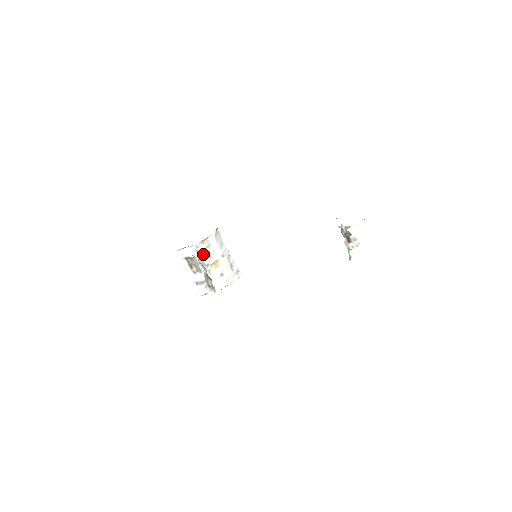
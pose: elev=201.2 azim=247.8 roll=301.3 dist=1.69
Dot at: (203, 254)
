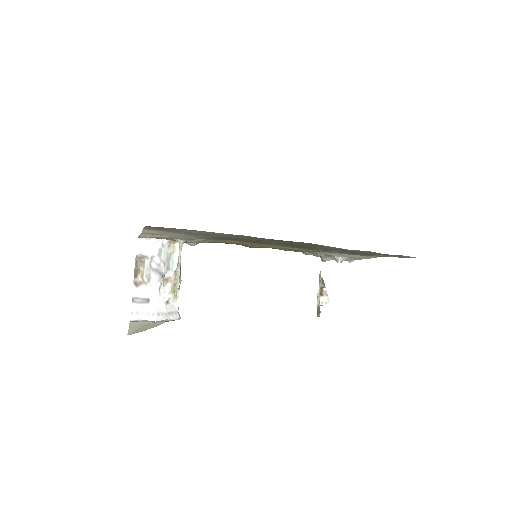
Dot at: (164, 259)
